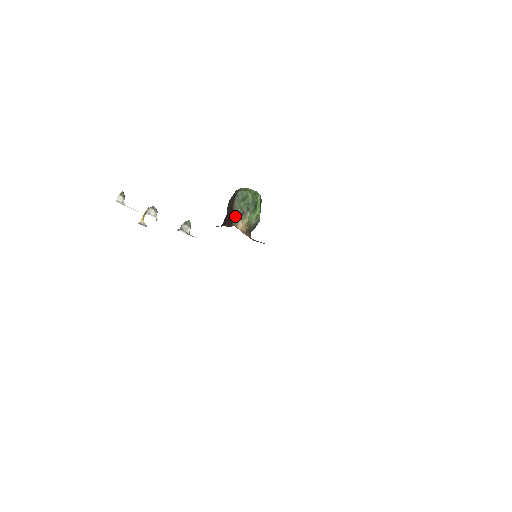
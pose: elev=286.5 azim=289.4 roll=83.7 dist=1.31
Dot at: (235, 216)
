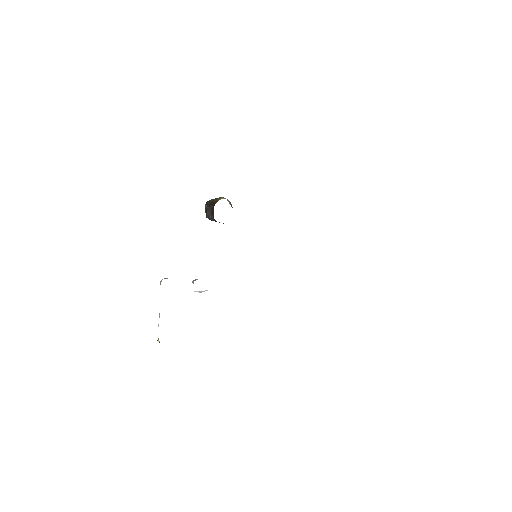
Dot at: (215, 200)
